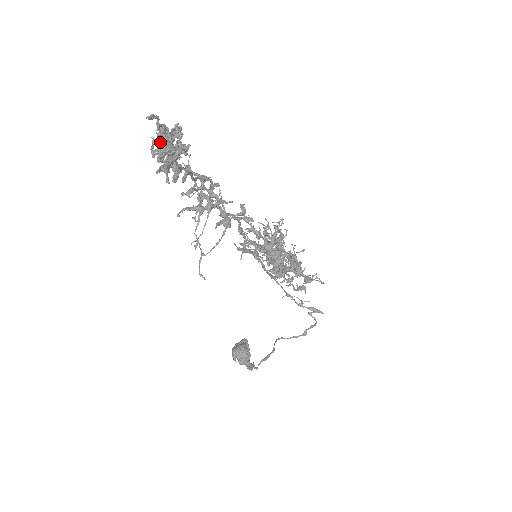
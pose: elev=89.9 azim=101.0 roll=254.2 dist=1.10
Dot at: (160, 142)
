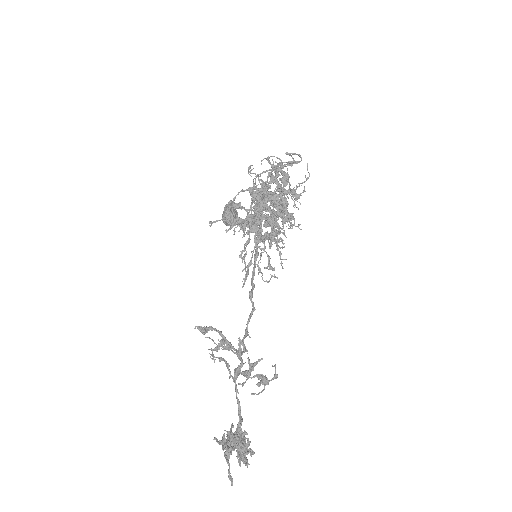
Dot at: (227, 447)
